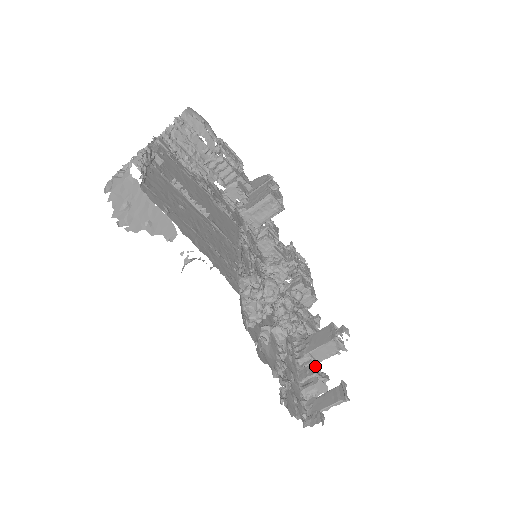
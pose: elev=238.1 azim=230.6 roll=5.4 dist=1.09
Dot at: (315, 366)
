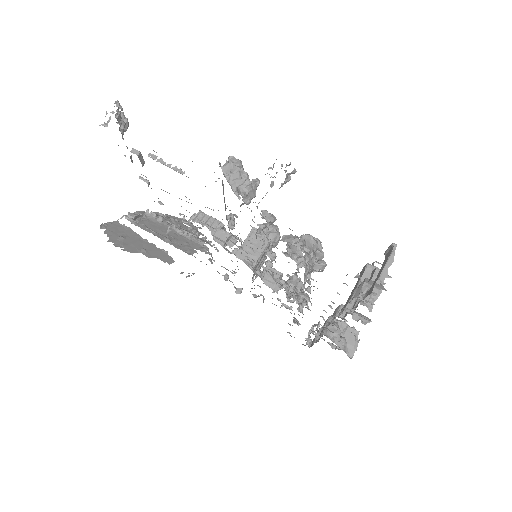
Dot at: occluded
